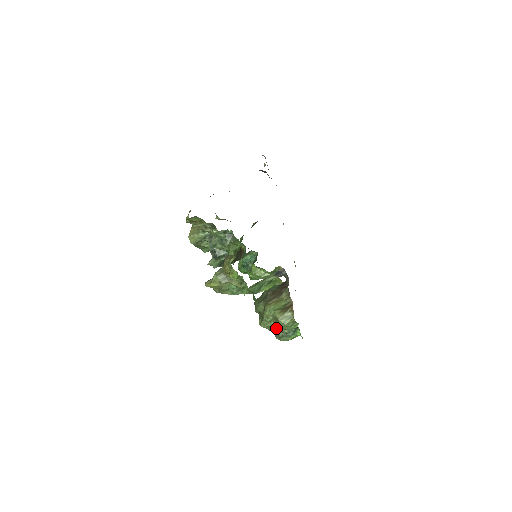
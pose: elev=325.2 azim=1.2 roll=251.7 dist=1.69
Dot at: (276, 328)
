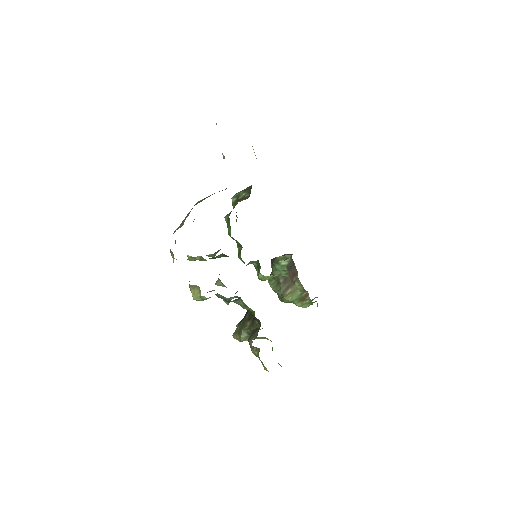
Dot at: occluded
